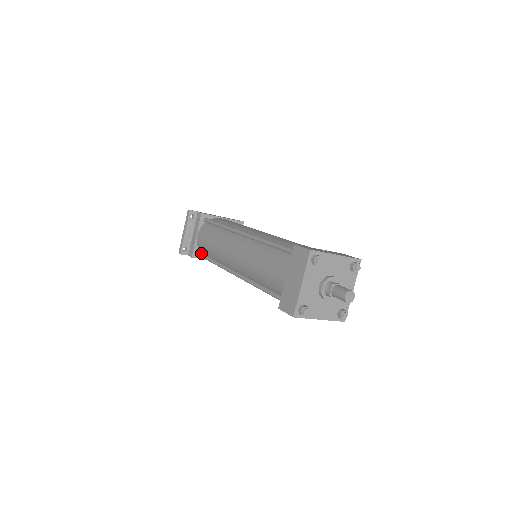
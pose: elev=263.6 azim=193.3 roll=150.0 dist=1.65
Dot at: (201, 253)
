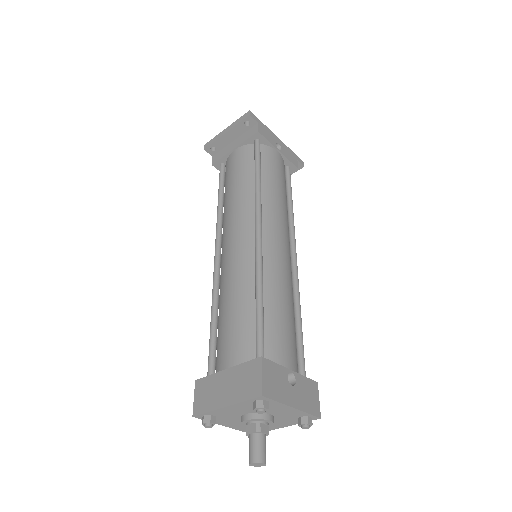
Dot at: (222, 173)
